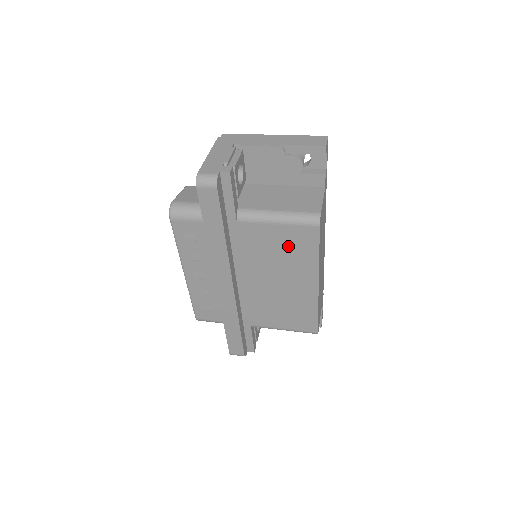
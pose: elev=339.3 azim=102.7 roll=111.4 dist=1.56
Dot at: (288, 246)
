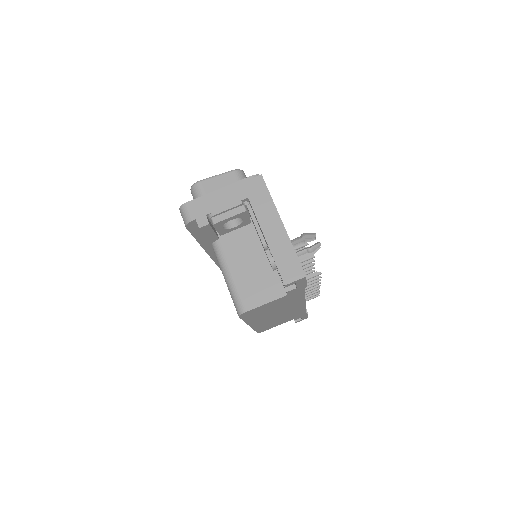
Dot at: occluded
